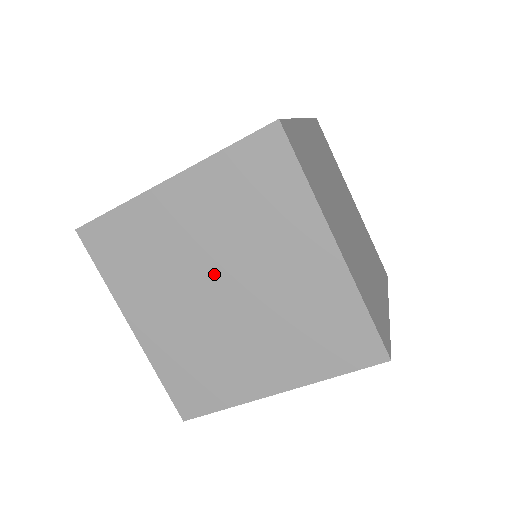
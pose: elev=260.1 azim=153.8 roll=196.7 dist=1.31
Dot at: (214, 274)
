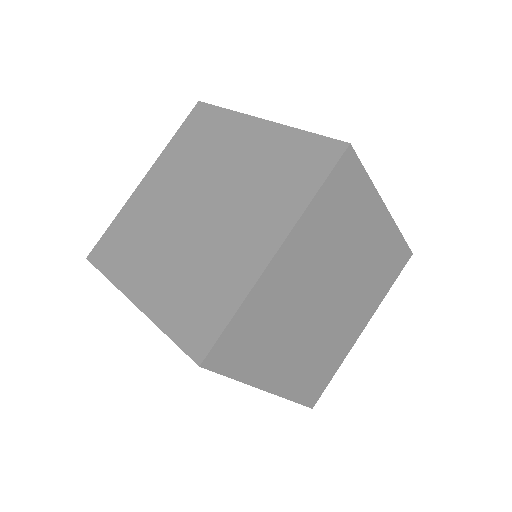
Dot at: occluded
